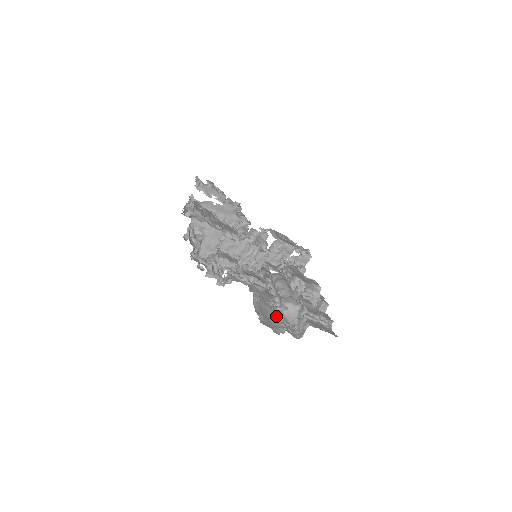
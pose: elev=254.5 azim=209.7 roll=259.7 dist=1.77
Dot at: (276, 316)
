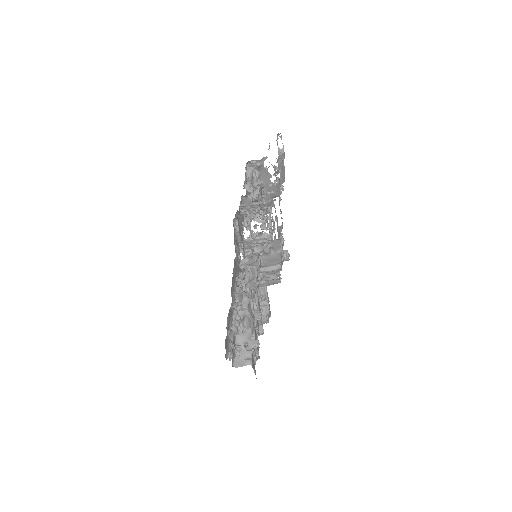
Dot at: (232, 333)
